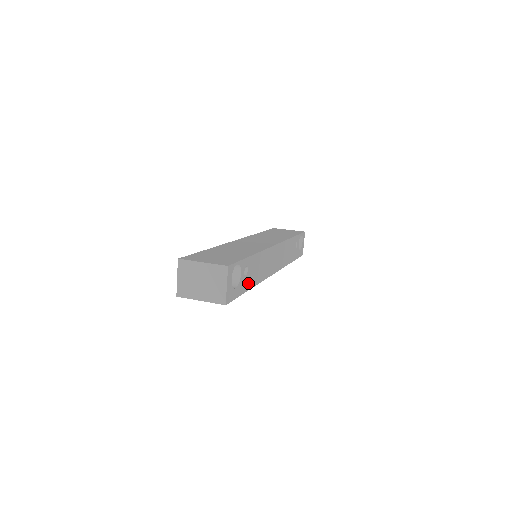
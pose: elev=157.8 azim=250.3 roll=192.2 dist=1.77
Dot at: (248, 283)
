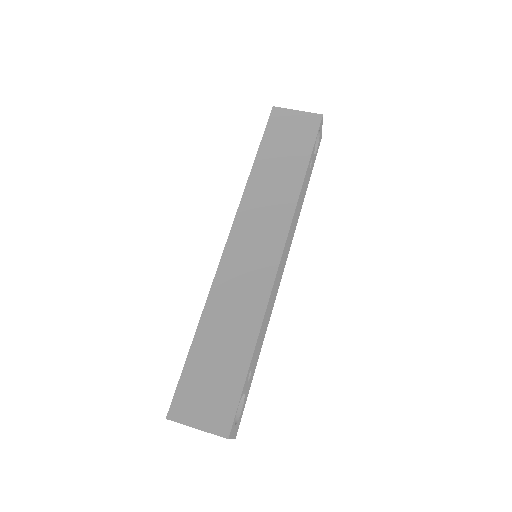
Dot at: (254, 367)
